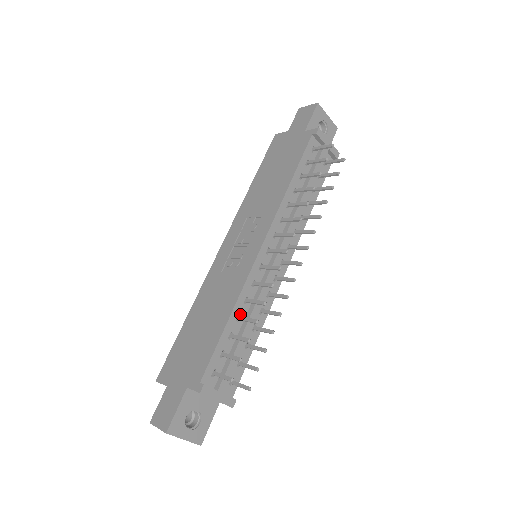
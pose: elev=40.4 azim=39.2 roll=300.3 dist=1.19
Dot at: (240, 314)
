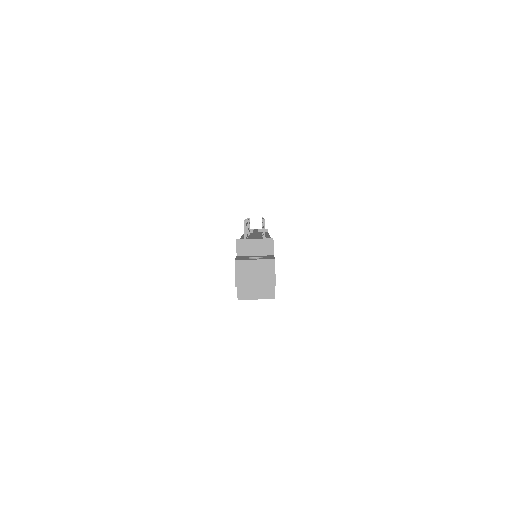
Dot at: occluded
